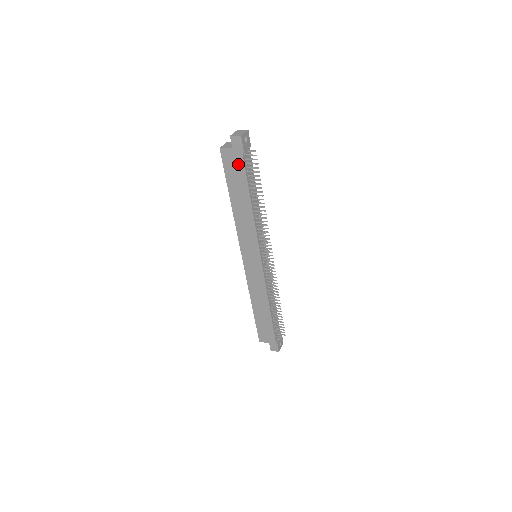
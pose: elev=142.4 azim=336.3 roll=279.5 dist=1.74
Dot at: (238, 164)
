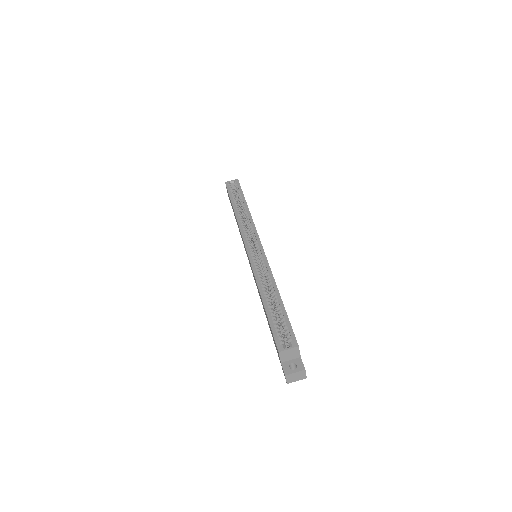
Dot at: occluded
